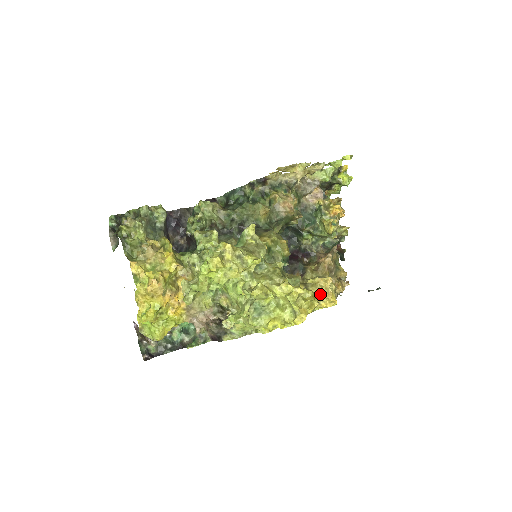
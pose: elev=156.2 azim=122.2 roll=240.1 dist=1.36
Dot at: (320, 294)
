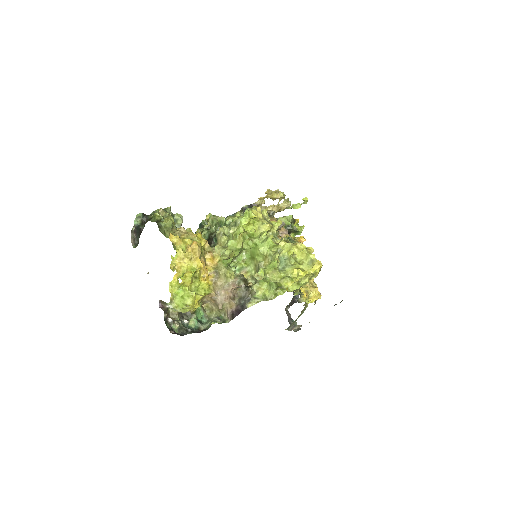
Dot at: (309, 287)
